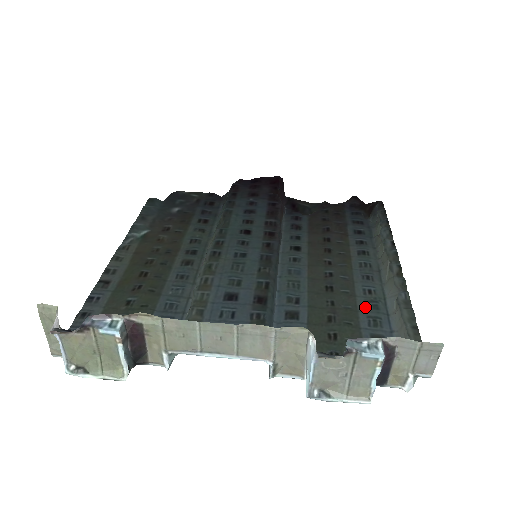
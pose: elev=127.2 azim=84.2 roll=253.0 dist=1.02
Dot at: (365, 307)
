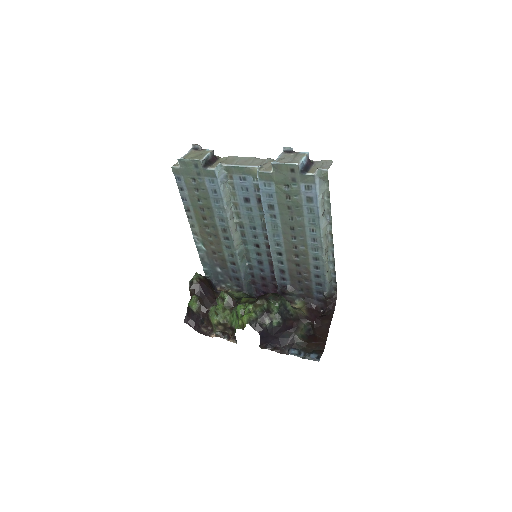
Dot at: (308, 219)
